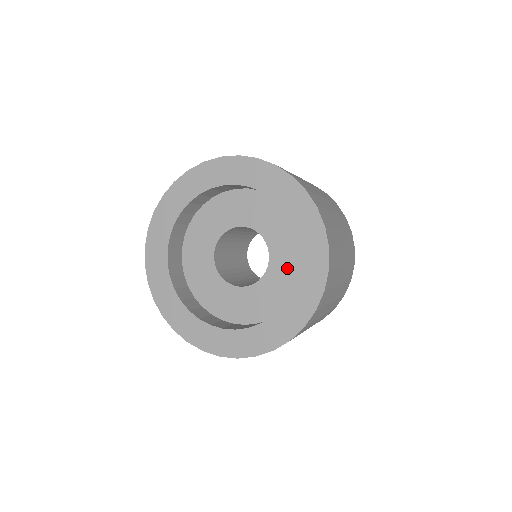
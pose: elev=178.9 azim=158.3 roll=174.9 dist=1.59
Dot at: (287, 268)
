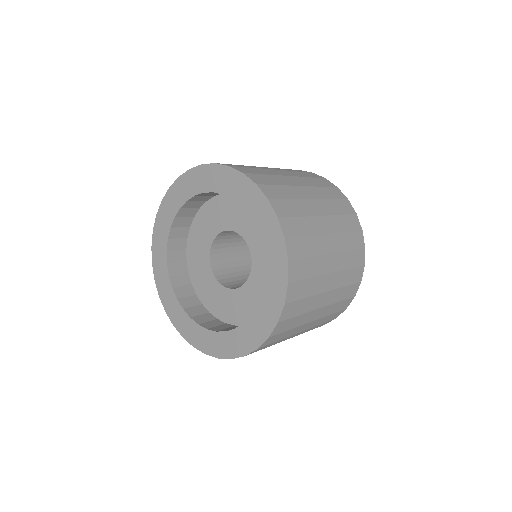
Dot at: occluded
